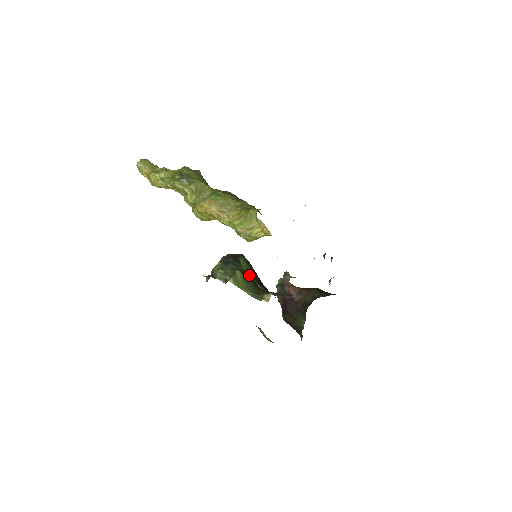
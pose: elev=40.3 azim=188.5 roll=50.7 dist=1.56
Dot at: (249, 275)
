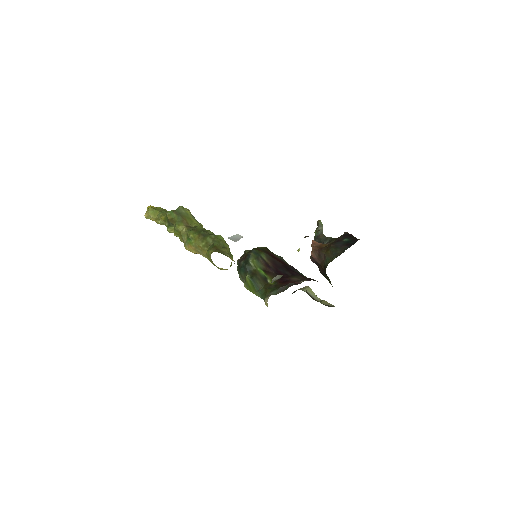
Dot at: (258, 274)
